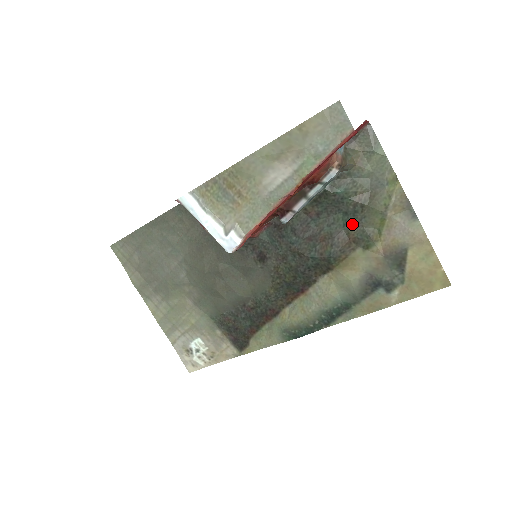
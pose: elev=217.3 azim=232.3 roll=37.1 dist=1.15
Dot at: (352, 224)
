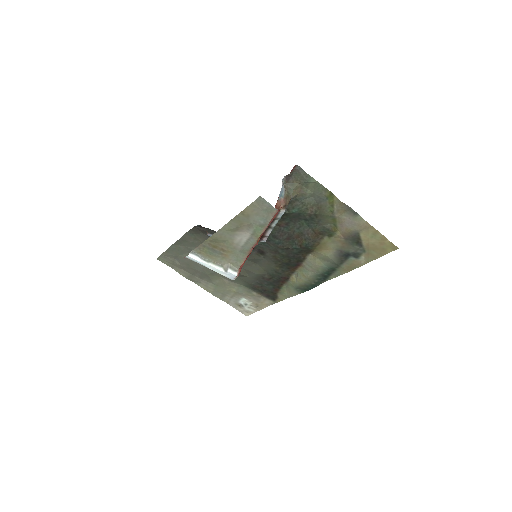
Dot at: (313, 225)
